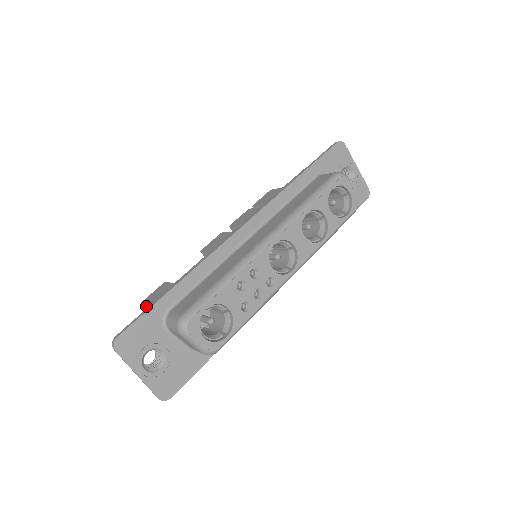
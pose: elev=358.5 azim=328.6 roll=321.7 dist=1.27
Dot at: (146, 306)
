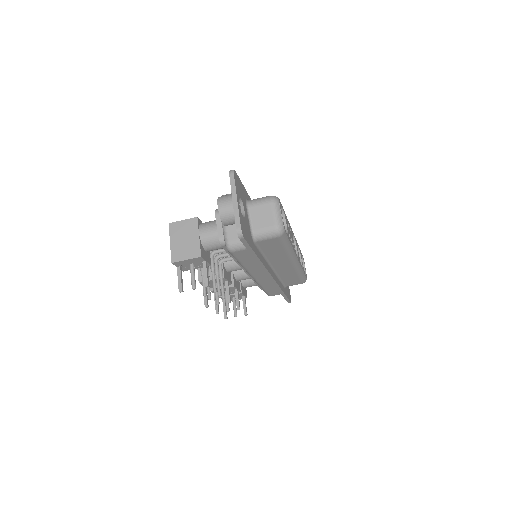
Dot at: (180, 223)
